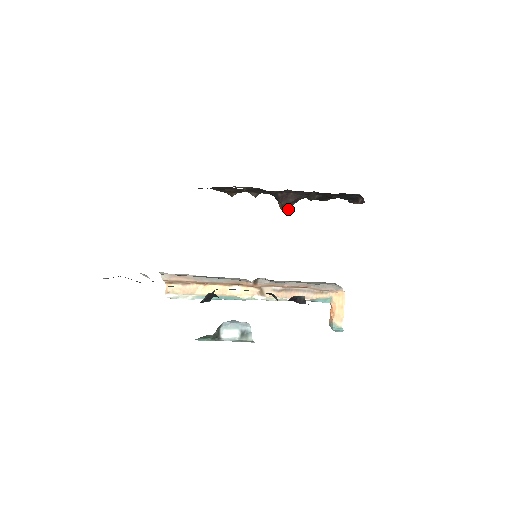
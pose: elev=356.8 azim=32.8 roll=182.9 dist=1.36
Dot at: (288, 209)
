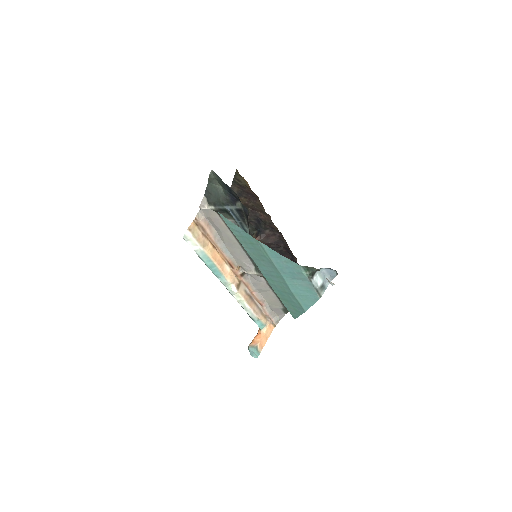
Dot at: occluded
